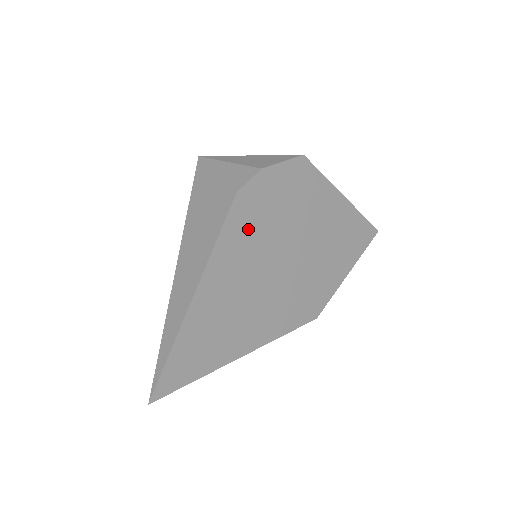
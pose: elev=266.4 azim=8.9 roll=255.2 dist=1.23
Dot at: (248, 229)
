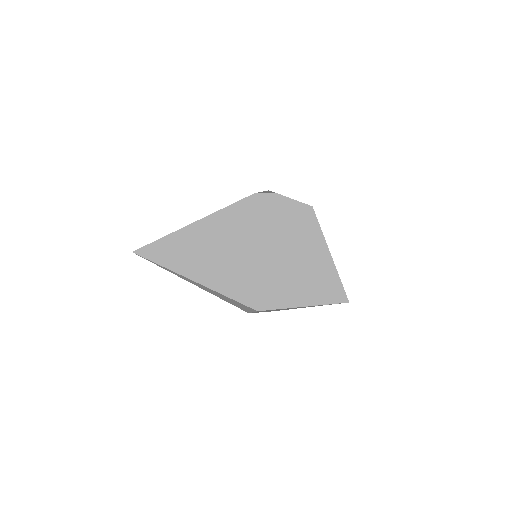
Dot at: (247, 217)
